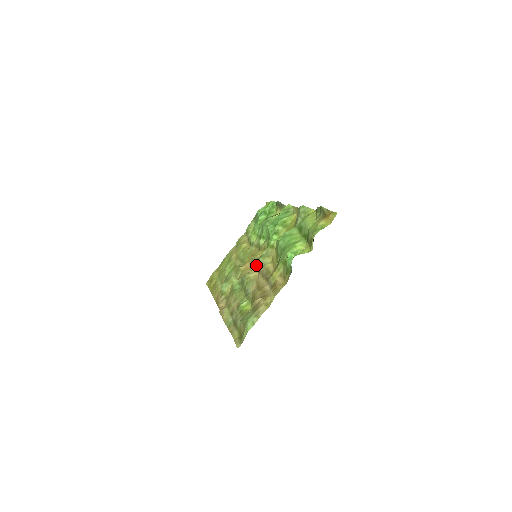
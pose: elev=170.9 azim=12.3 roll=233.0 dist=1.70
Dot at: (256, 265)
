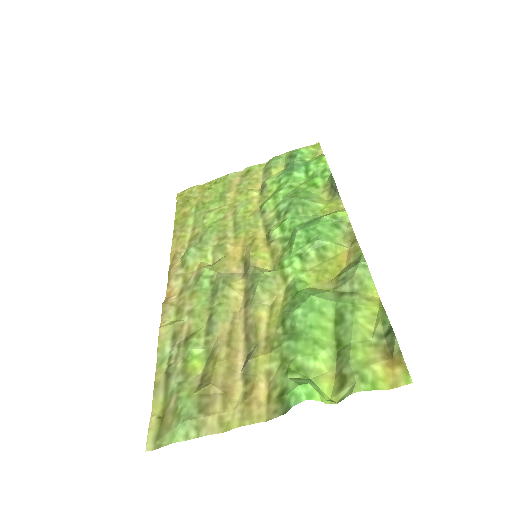
Dot at: (248, 280)
